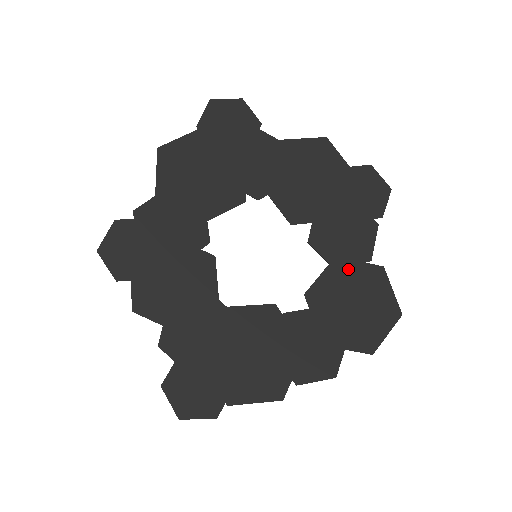
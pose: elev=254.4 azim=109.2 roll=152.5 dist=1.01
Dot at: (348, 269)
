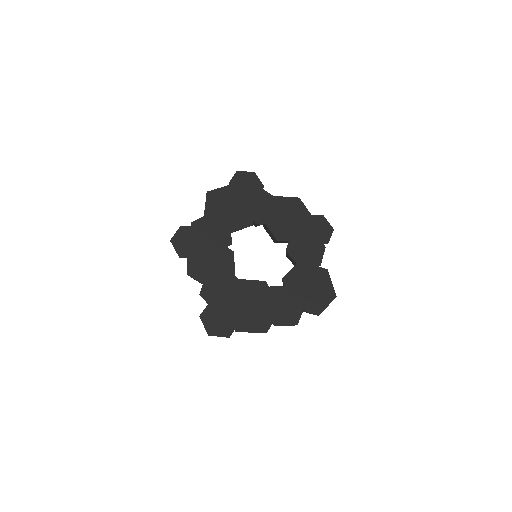
Dot at: (307, 268)
